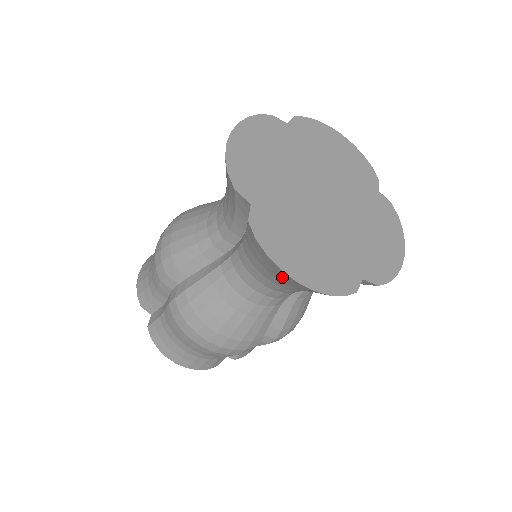
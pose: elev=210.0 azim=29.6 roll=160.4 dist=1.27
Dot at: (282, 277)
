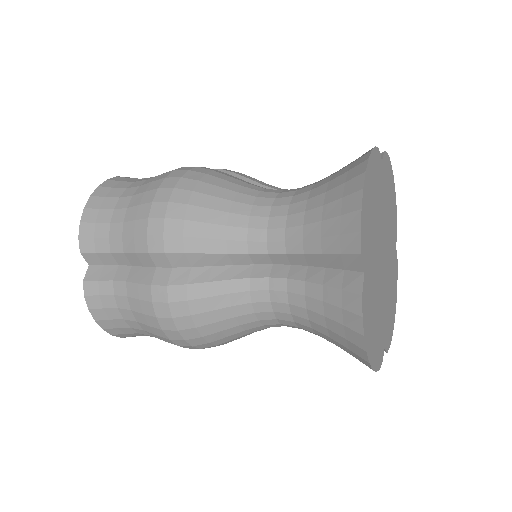
Dot at: (346, 344)
